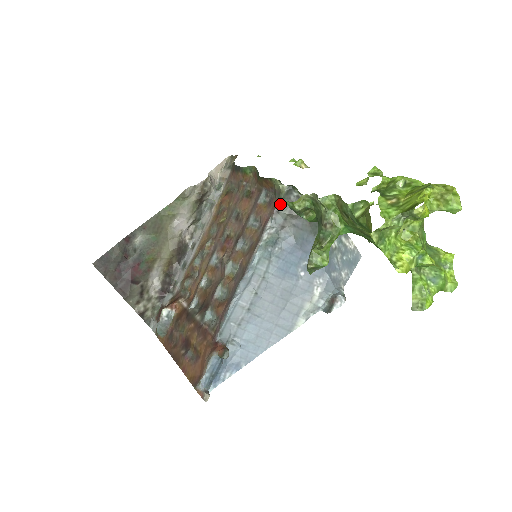
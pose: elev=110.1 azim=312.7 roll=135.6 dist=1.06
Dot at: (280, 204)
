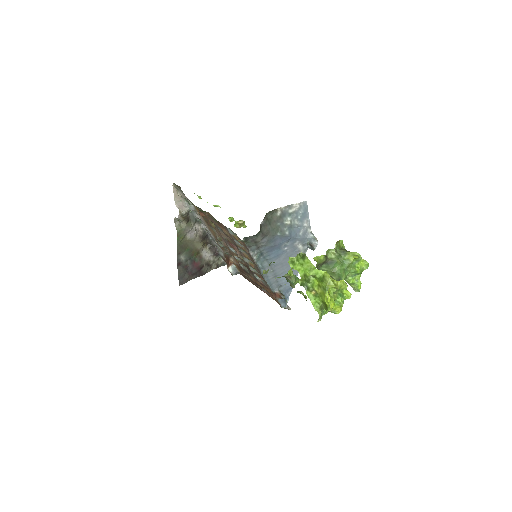
Dot at: (247, 244)
